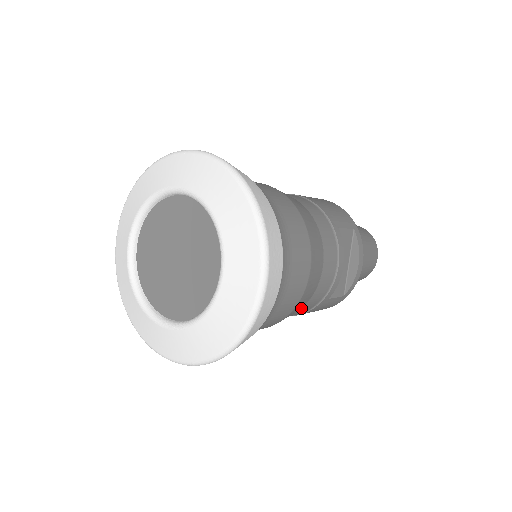
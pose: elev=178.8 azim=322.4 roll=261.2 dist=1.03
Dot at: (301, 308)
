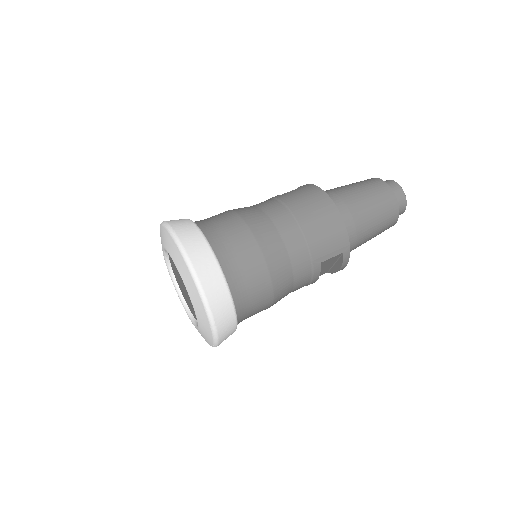
Dot at: occluded
